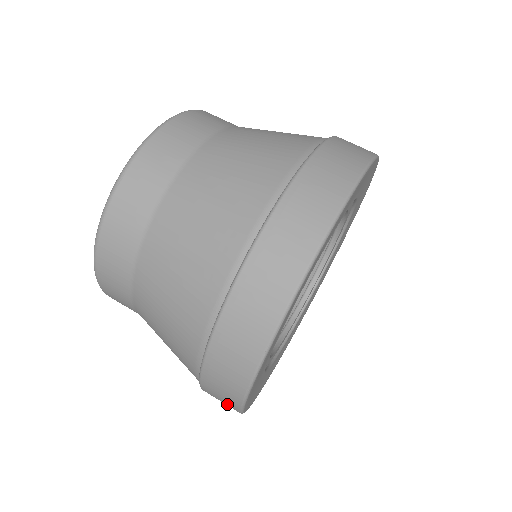
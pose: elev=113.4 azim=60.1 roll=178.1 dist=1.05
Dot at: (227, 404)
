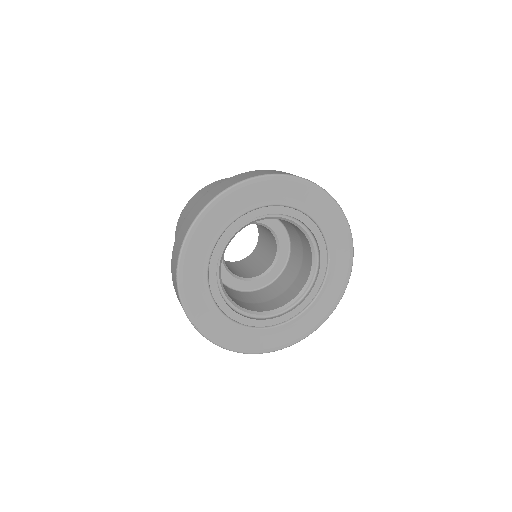
Dot at: occluded
